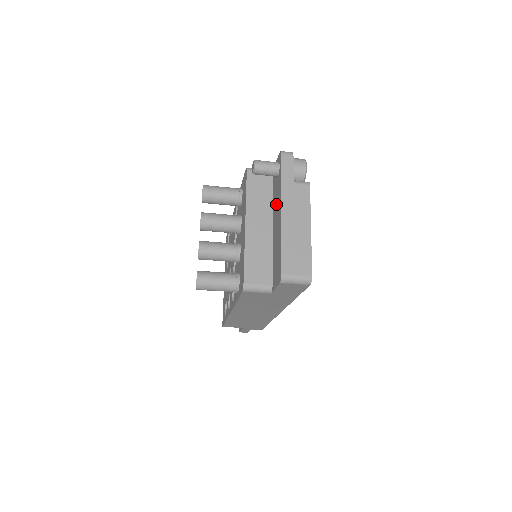
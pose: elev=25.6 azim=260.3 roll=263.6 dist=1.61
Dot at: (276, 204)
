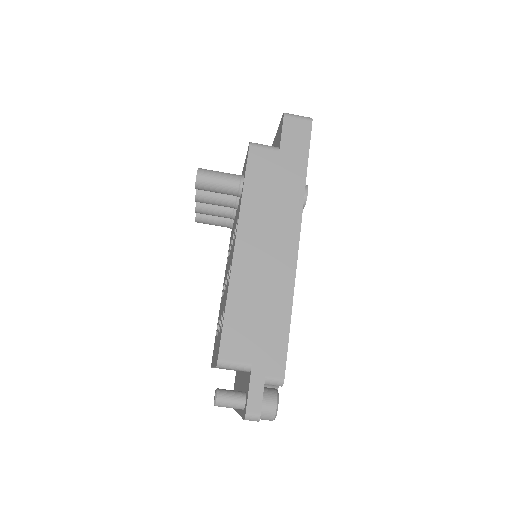
Dot at: occluded
